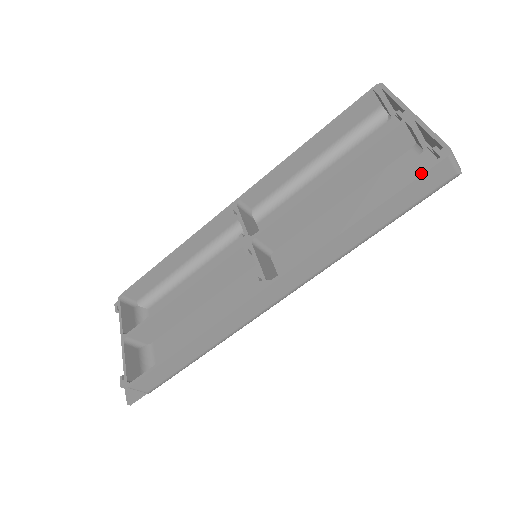
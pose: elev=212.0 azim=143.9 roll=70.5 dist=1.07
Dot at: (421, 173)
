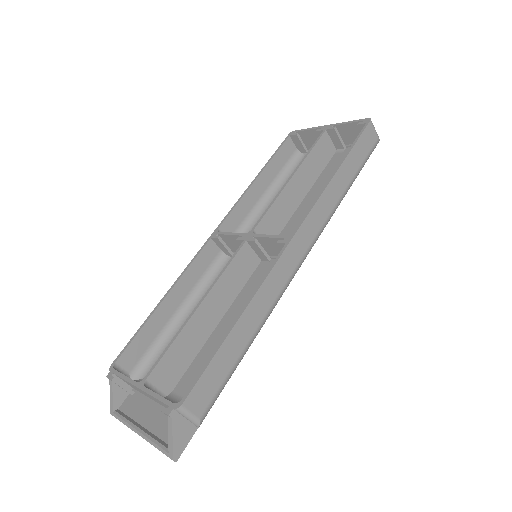
Dot at: (361, 133)
